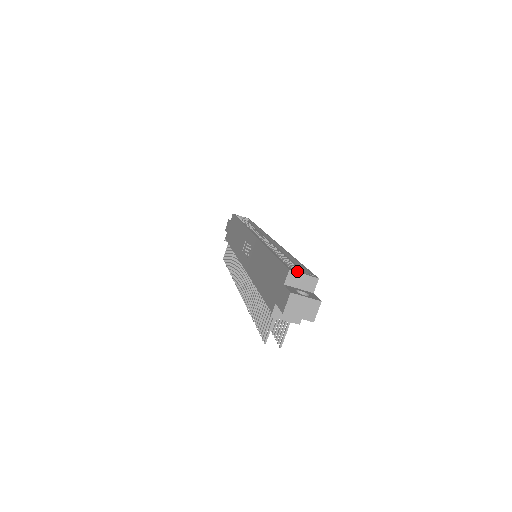
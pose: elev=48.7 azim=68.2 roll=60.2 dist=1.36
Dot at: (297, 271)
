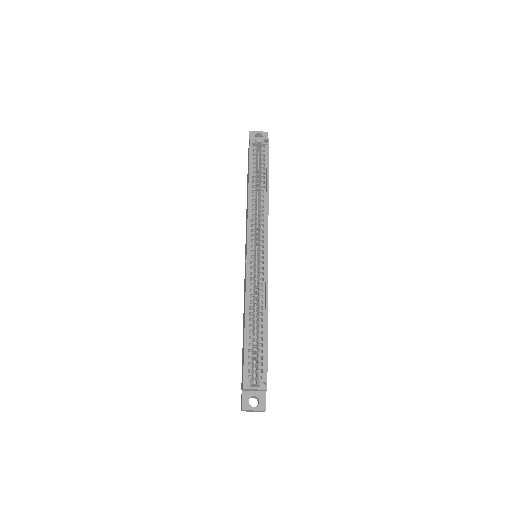
Dot at: (250, 387)
